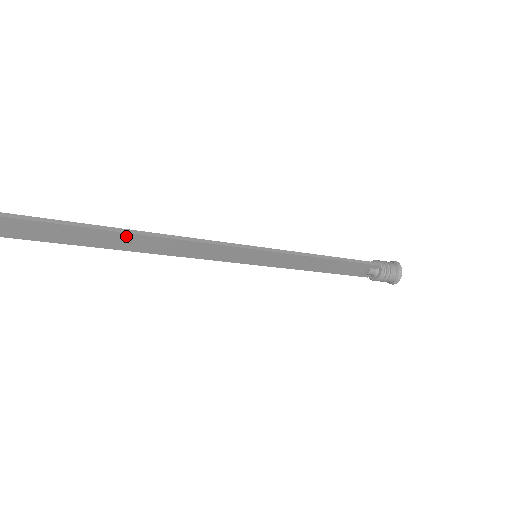
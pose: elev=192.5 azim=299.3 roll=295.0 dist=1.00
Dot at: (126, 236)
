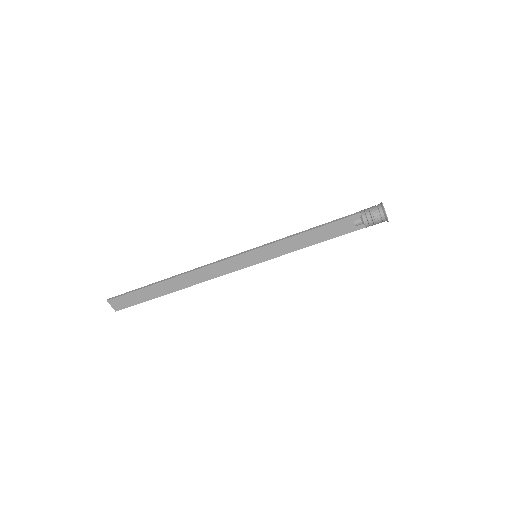
Dot at: (175, 280)
